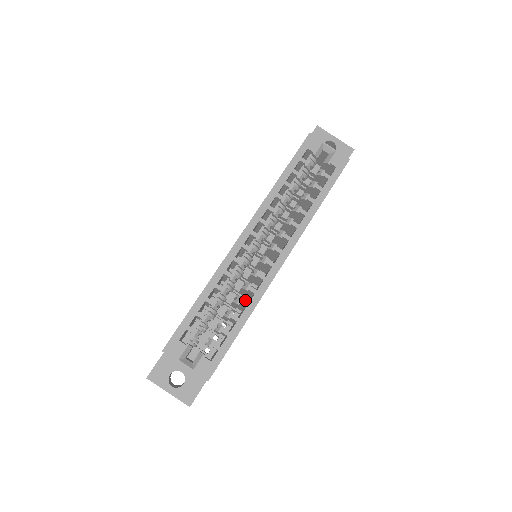
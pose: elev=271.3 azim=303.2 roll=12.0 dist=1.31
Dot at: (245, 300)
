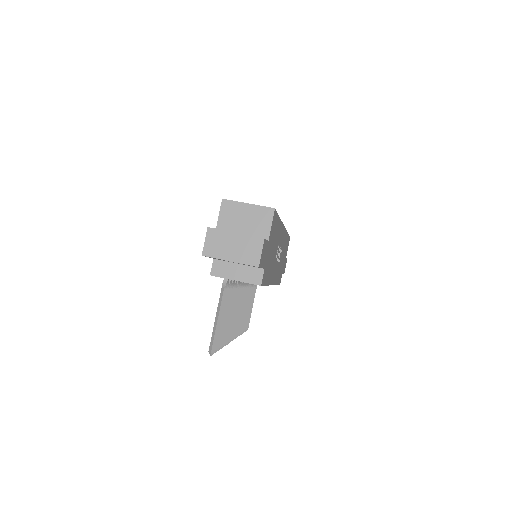
Dot at: occluded
